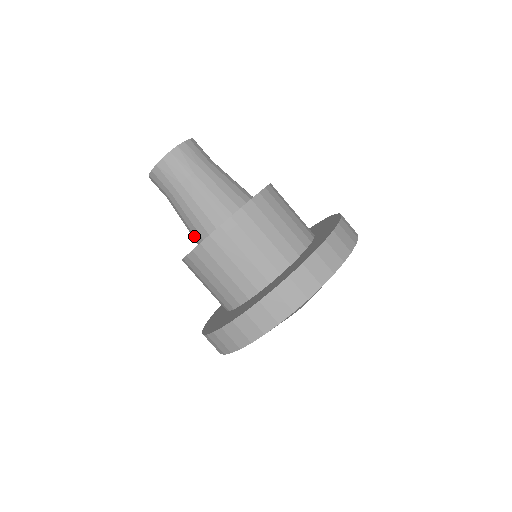
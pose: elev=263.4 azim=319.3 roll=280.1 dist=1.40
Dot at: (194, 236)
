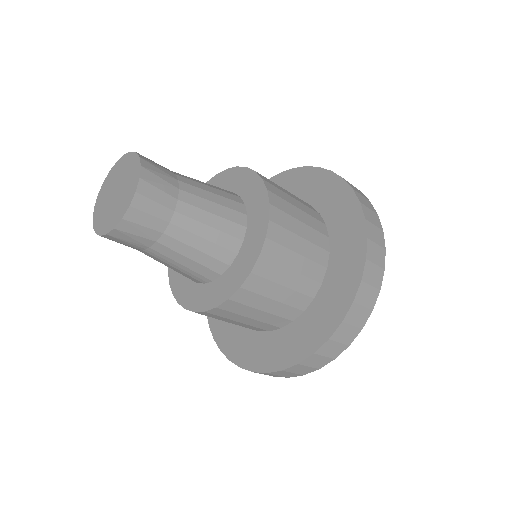
Dot at: occluded
